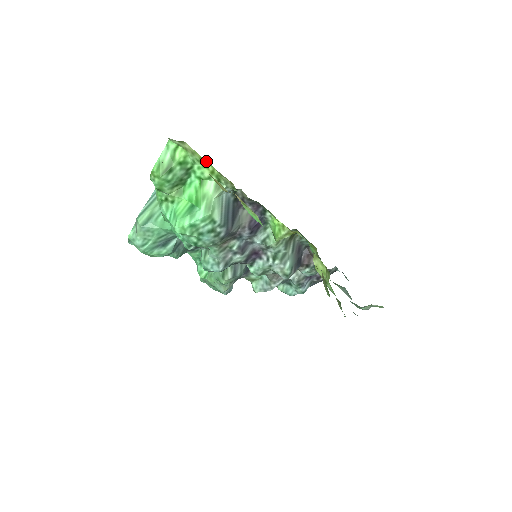
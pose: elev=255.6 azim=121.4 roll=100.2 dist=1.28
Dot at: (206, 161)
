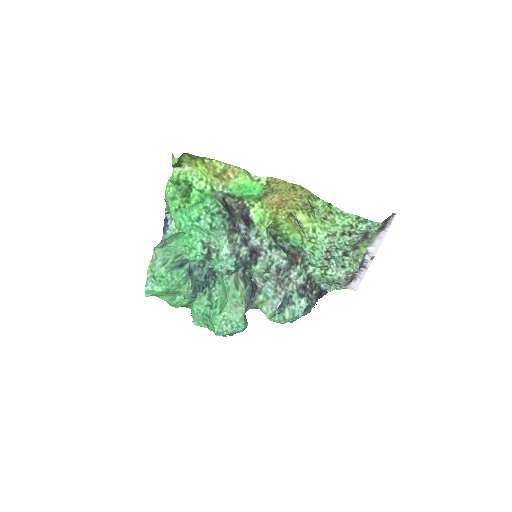
Dot at: (201, 174)
